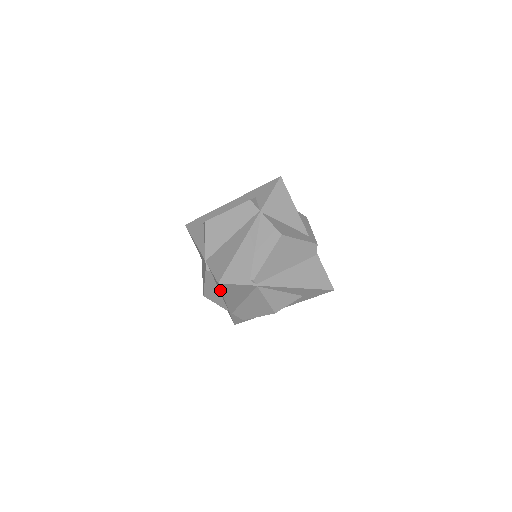
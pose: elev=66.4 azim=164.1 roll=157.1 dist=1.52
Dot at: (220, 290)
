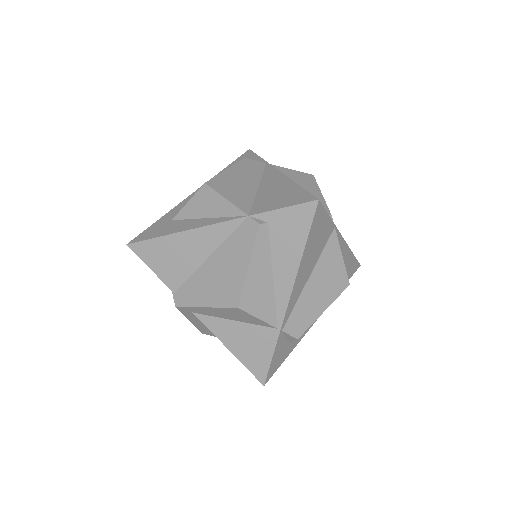
Dot at: (300, 239)
